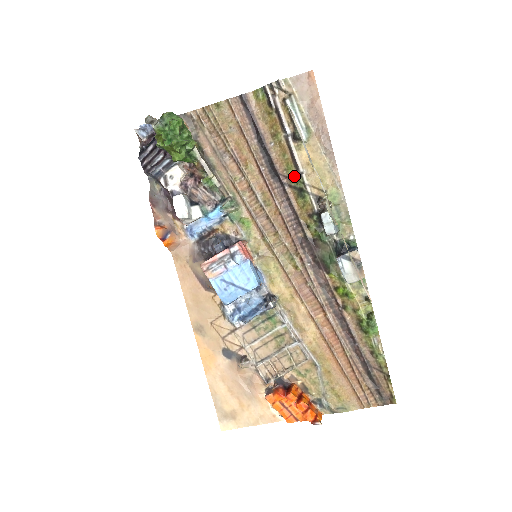
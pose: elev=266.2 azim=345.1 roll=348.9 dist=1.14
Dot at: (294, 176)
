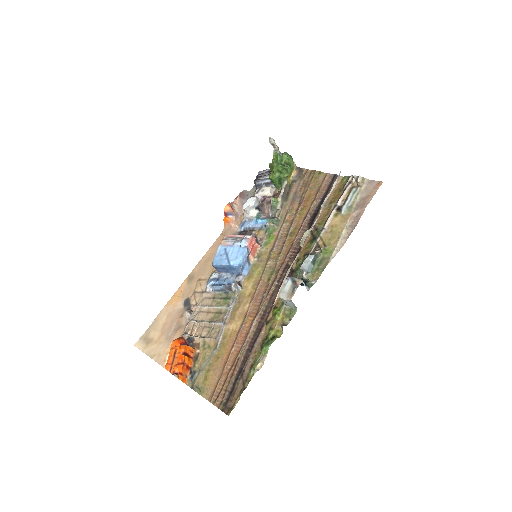
Dot at: (319, 229)
